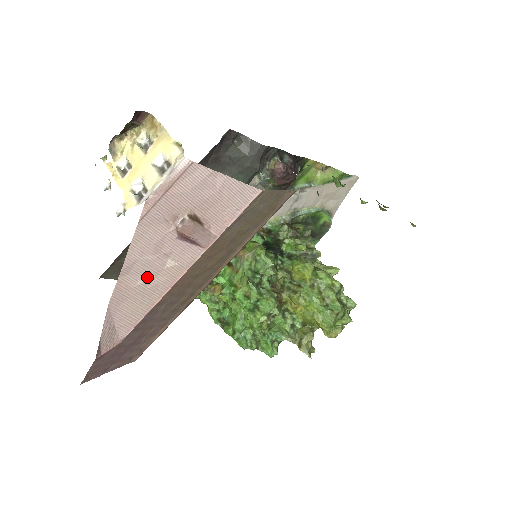
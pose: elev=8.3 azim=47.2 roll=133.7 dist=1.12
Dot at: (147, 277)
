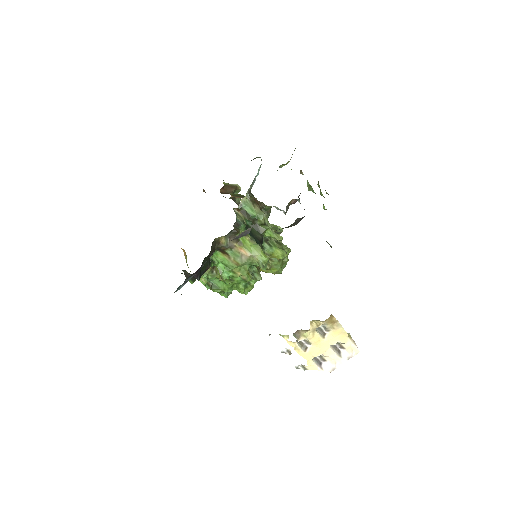
Dot at: occluded
